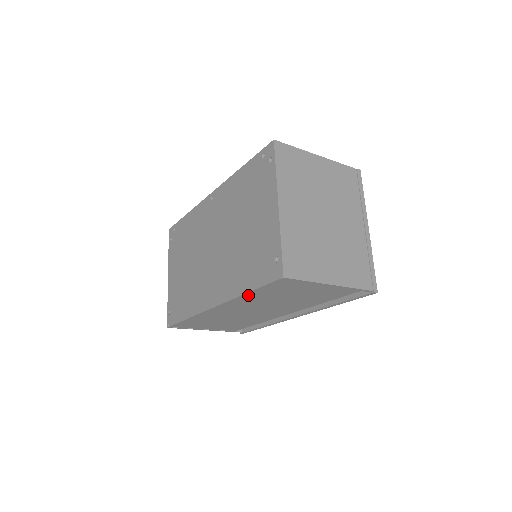
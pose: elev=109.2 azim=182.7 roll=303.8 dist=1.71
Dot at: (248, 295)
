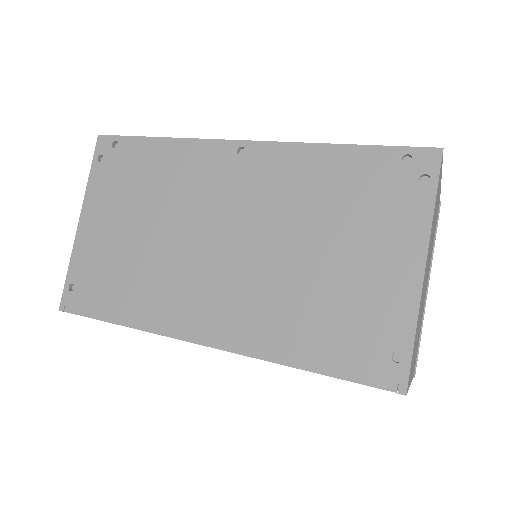
Dot at: occluded
